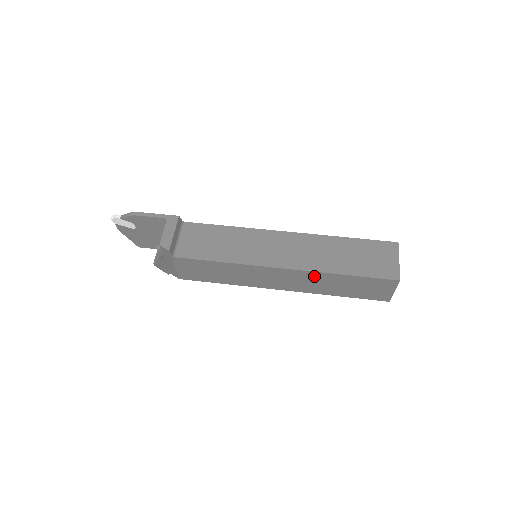
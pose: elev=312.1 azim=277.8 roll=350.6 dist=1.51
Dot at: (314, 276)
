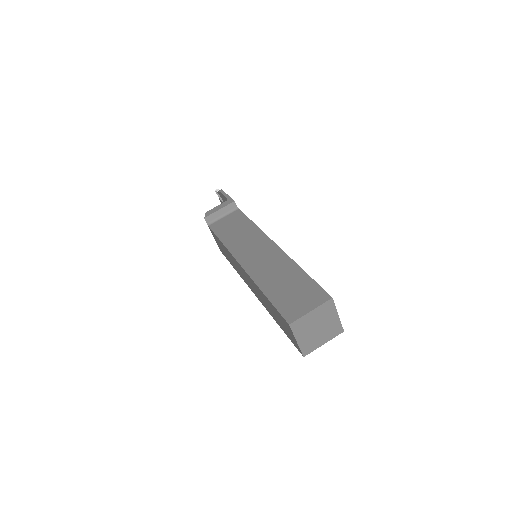
Dot at: (255, 285)
